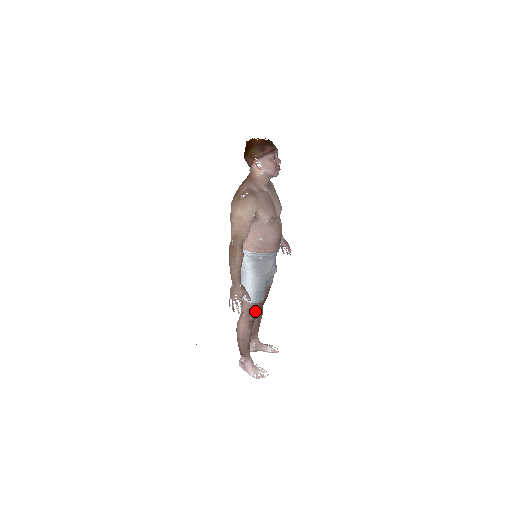
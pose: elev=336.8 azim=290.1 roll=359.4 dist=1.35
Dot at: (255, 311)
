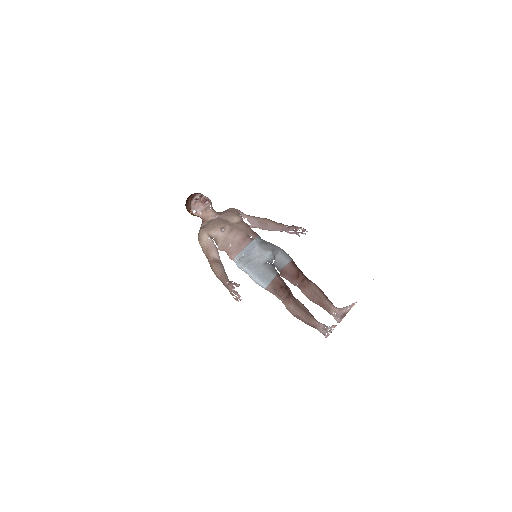
Dot at: (278, 290)
